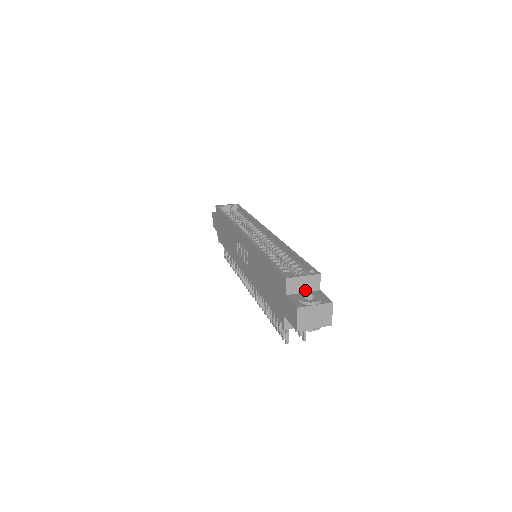
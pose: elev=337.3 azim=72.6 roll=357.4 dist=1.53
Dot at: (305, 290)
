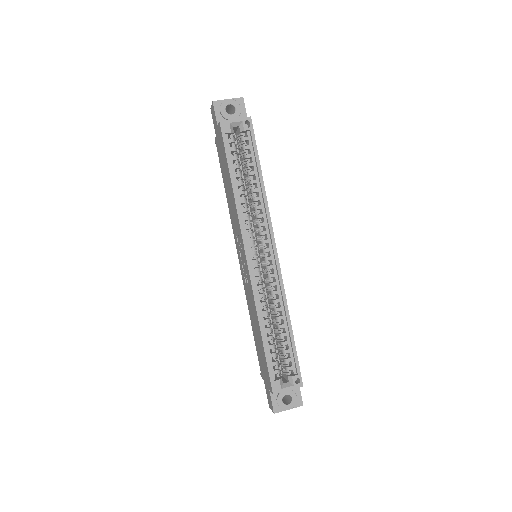
Dot at: occluded
